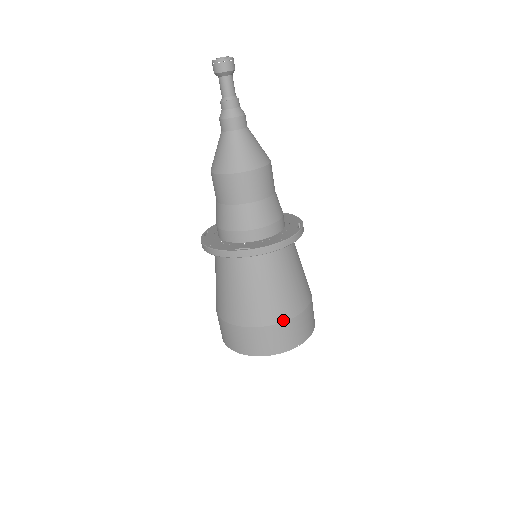
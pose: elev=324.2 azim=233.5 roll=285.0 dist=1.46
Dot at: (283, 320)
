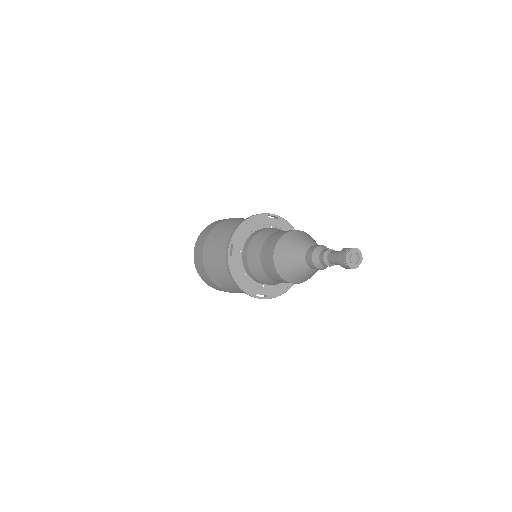
Dot at: occluded
